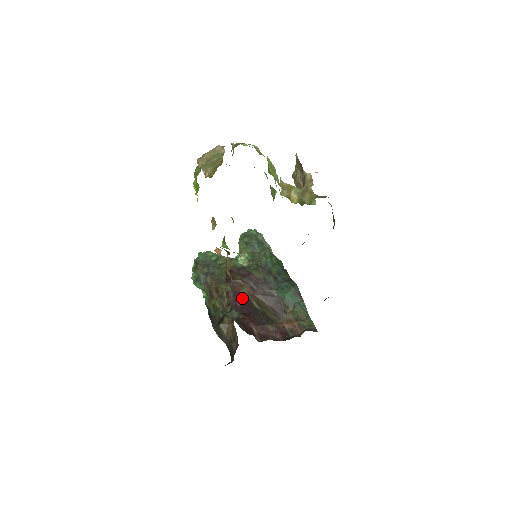
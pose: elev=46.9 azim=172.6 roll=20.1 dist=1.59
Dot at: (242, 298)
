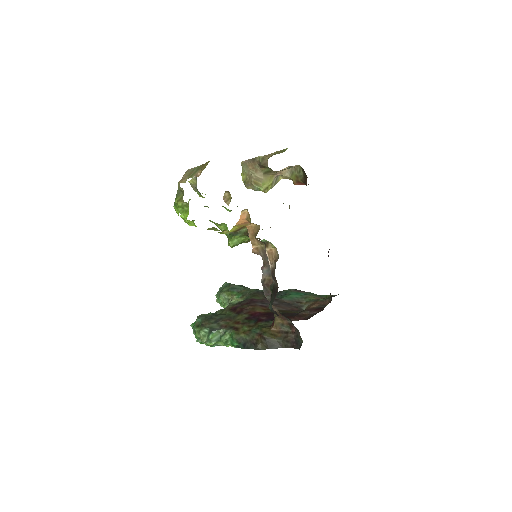
Dot at: (262, 314)
